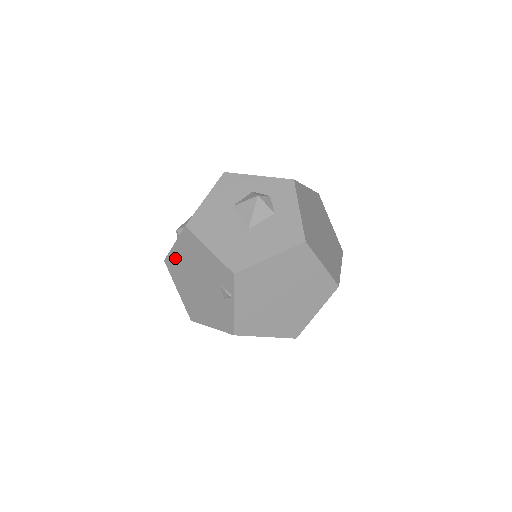
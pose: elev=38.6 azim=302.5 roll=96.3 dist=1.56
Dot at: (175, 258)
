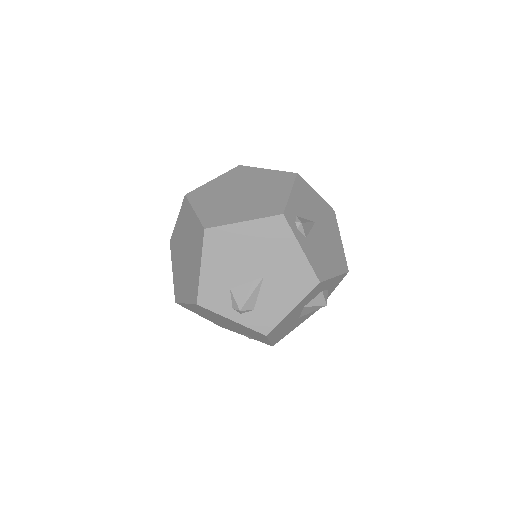
Dot at: occluded
